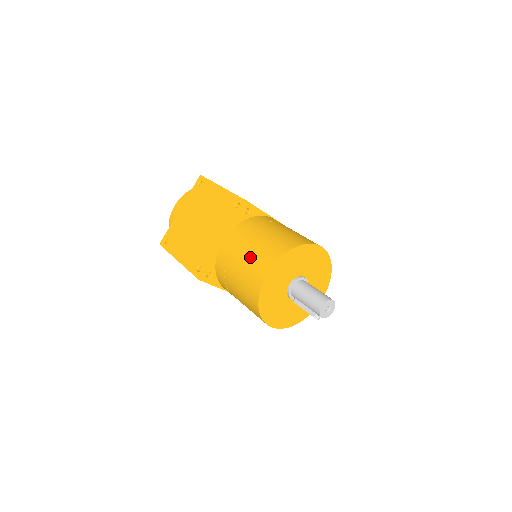
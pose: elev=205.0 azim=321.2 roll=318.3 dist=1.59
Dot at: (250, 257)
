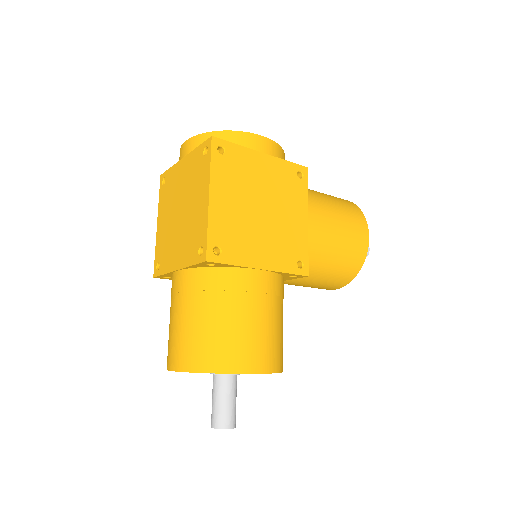
Dot at: (175, 330)
